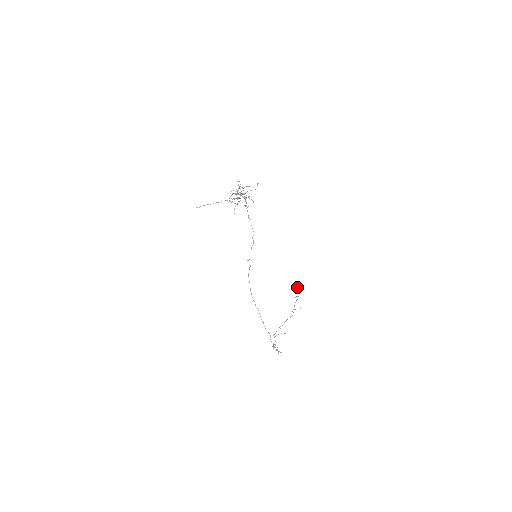
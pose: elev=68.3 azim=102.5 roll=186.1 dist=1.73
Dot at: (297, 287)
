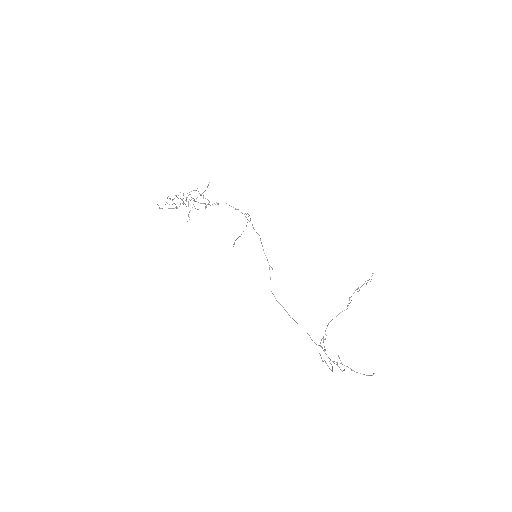
Dot at: (369, 279)
